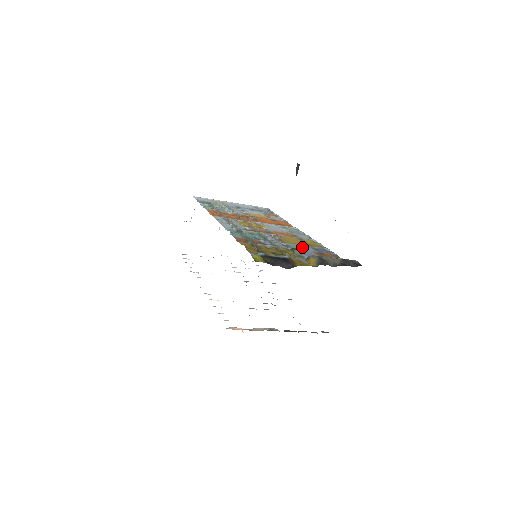
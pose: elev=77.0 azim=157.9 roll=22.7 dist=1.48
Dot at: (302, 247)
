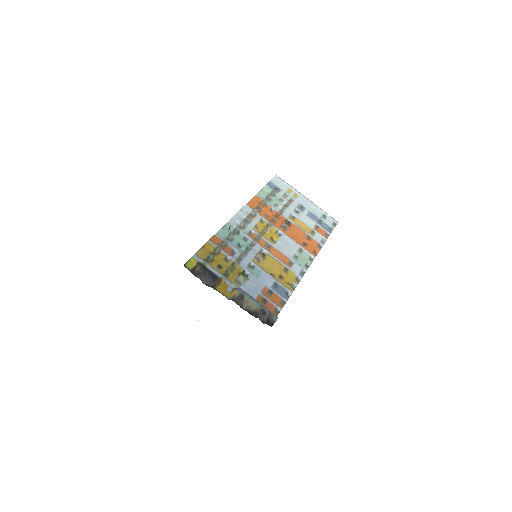
Dot at: (263, 276)
